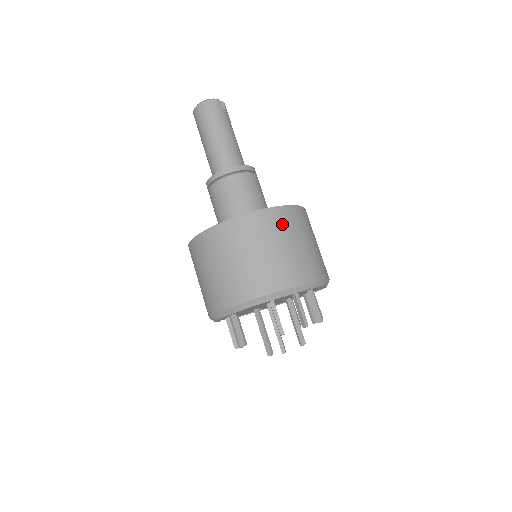
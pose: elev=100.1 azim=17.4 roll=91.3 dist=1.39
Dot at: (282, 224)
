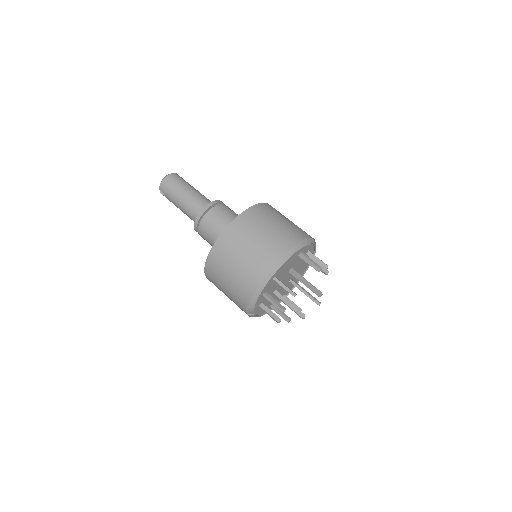
Dot at: (279, 212)
